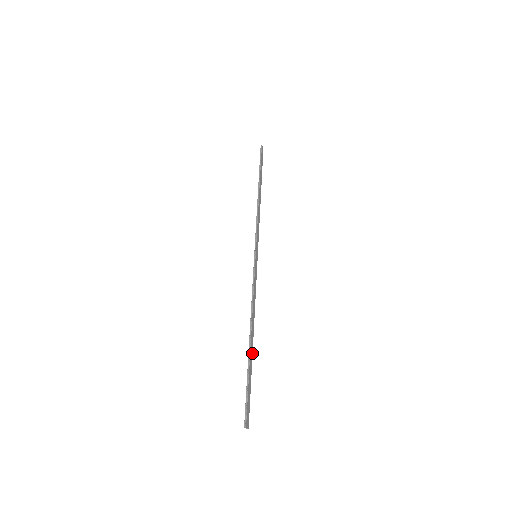
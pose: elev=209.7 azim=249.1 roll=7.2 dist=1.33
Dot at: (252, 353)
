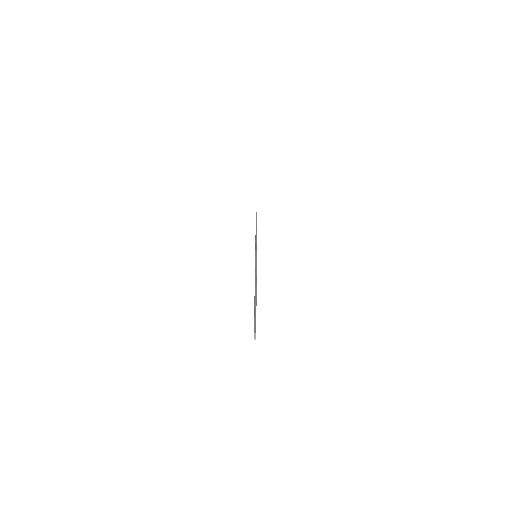
Dot at: occluded
